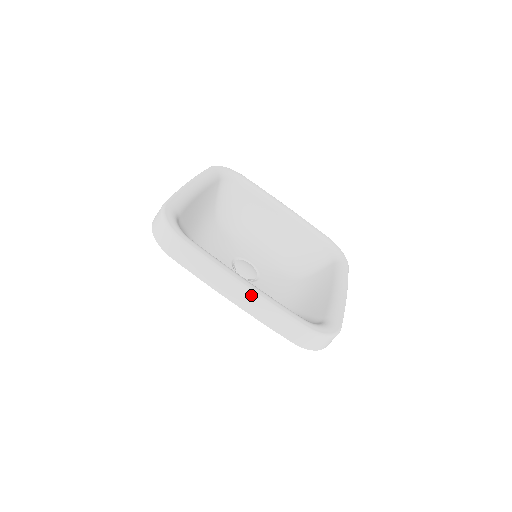
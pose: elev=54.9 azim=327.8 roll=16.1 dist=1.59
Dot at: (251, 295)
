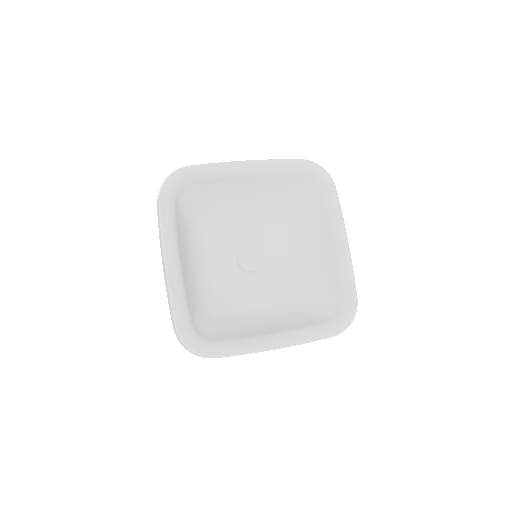
Dot at: occluded
